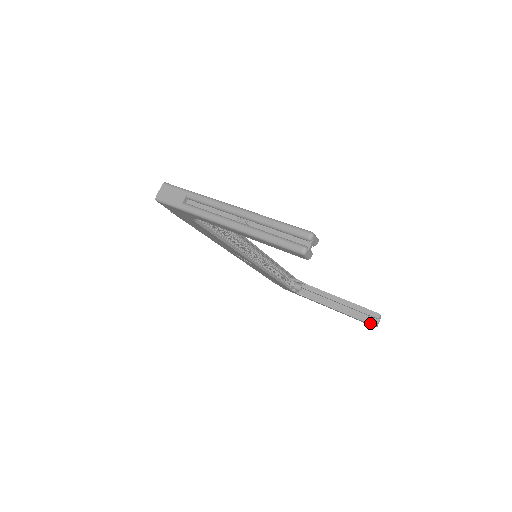
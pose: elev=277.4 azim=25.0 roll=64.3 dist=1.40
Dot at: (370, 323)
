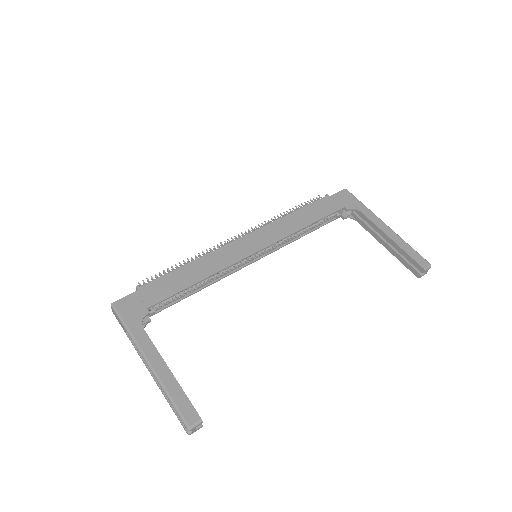
Dot at: (414, 274)
